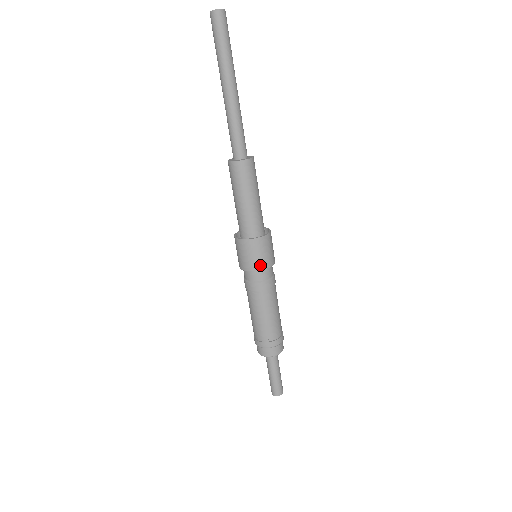
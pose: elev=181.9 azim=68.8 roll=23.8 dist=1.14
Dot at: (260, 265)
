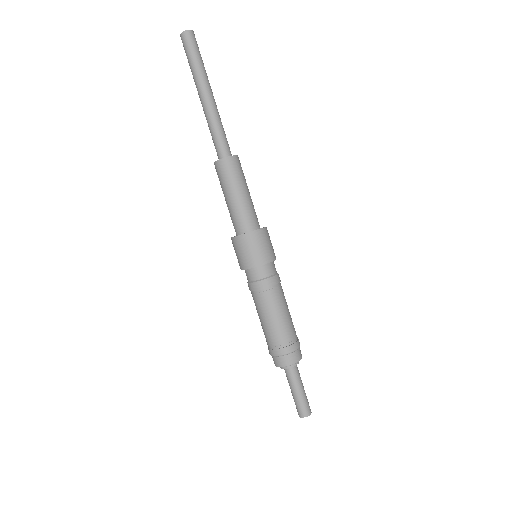
Dot at: (245, 264)
